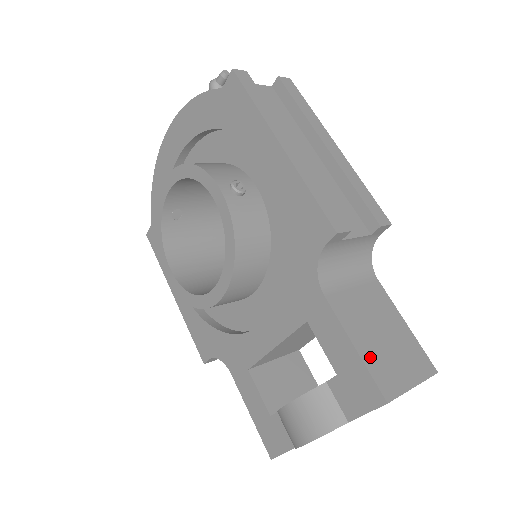
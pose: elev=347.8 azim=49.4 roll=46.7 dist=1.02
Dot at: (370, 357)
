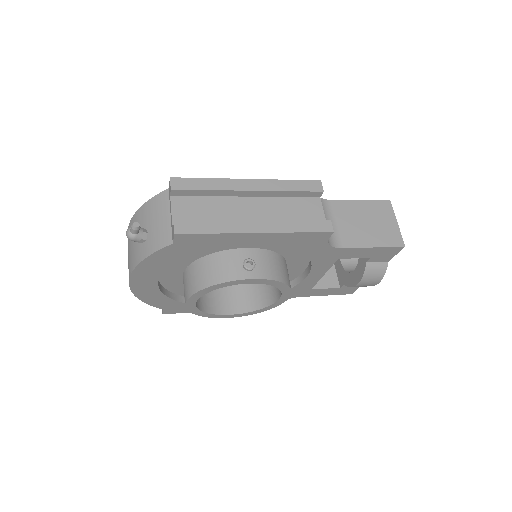
Dot at: (381, 241)
